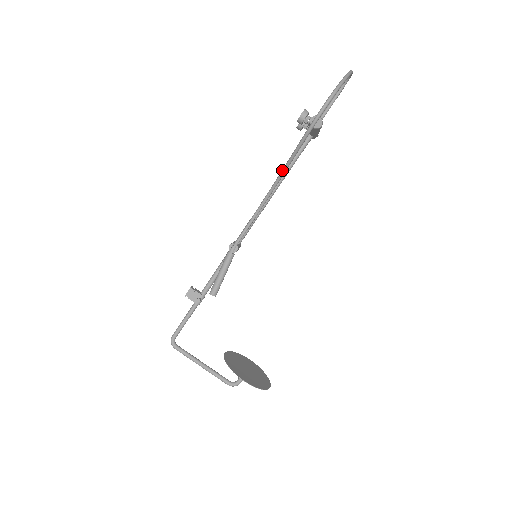
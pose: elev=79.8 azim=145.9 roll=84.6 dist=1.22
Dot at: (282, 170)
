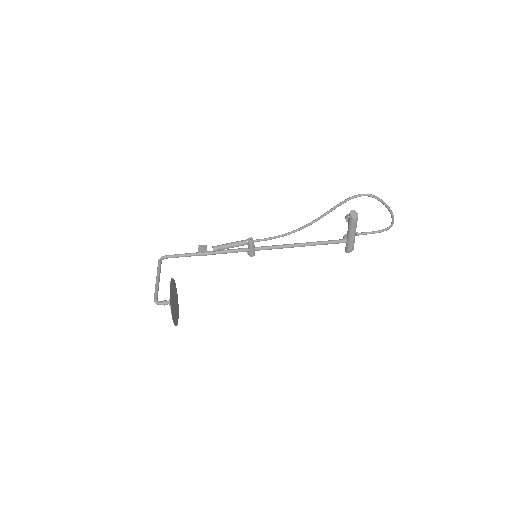
Dot at: (316, 219)
